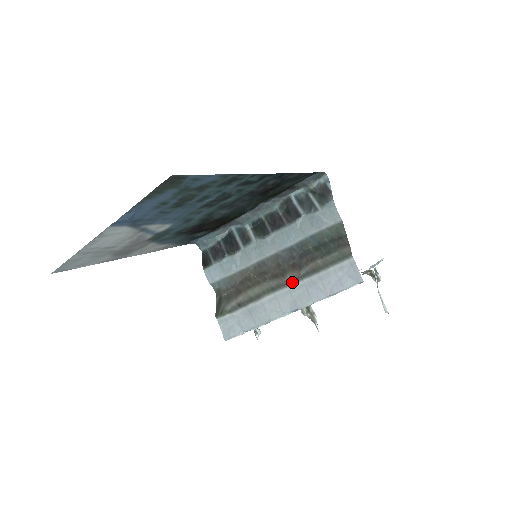
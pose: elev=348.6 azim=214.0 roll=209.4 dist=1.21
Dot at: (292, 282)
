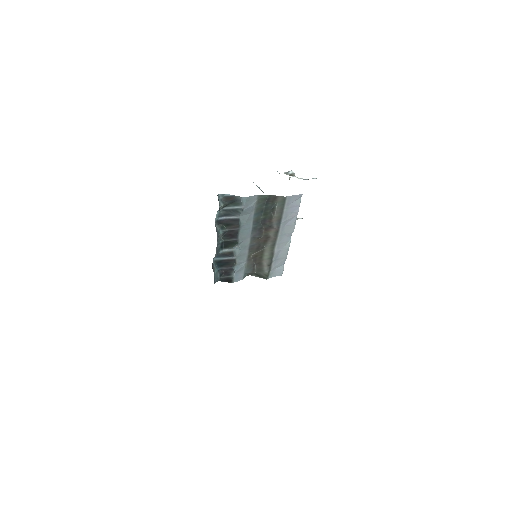
Dot at: (277, 234)
